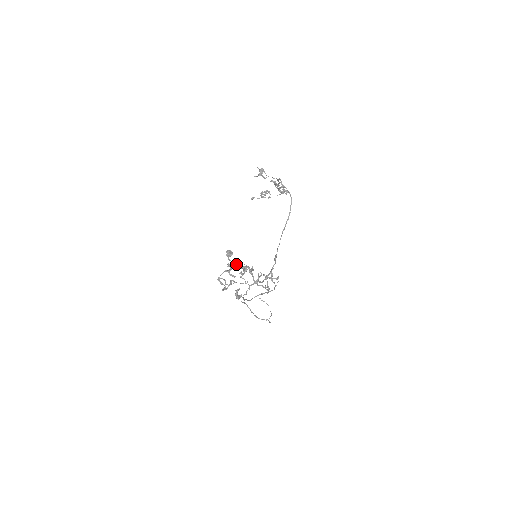
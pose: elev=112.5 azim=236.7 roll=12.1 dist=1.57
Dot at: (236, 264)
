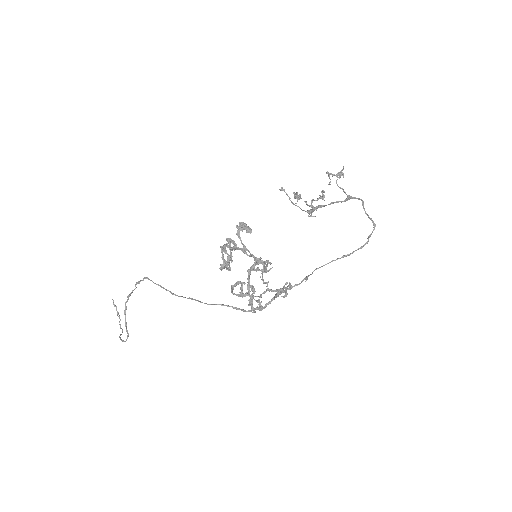
Dot at: (245, 247)
